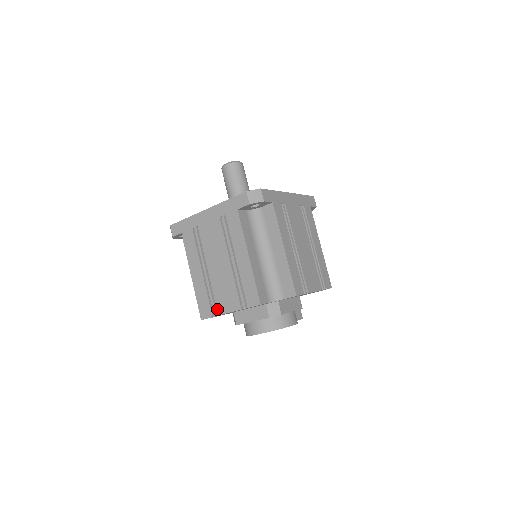
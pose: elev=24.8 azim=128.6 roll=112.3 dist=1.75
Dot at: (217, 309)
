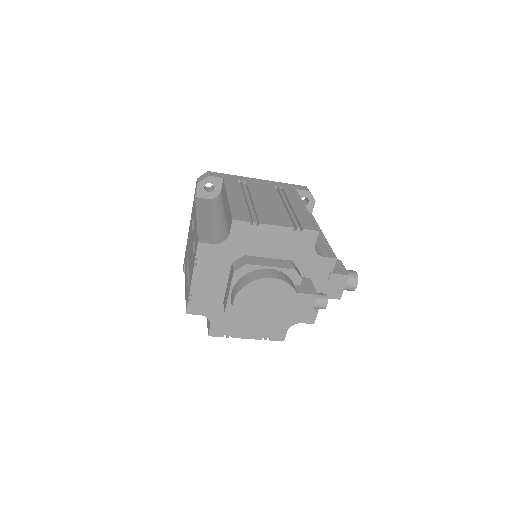
Dot at: (189, 289)
